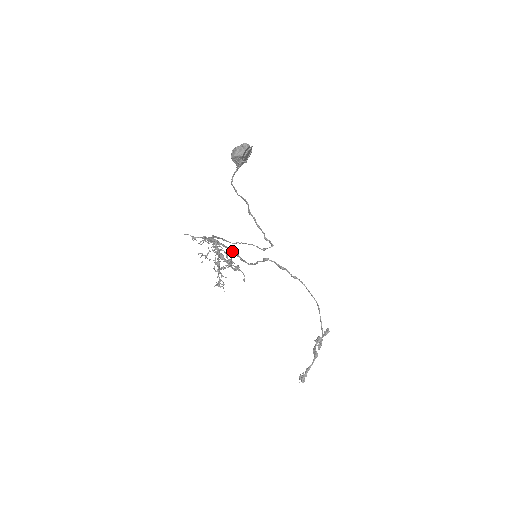
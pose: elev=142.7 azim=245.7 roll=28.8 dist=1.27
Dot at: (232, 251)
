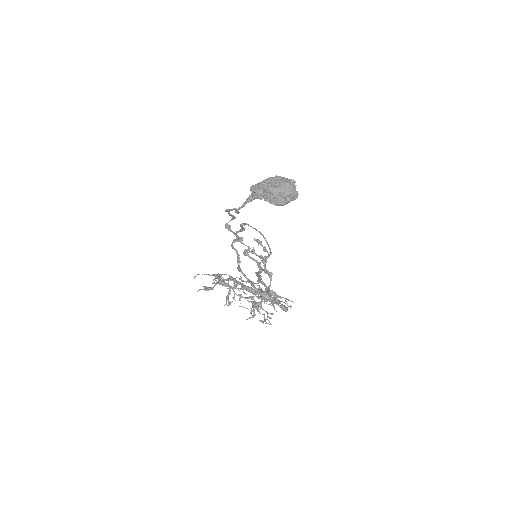
Dot at: (261, 281)
